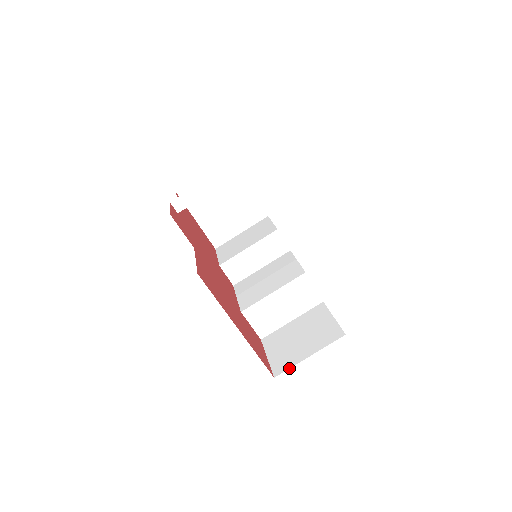
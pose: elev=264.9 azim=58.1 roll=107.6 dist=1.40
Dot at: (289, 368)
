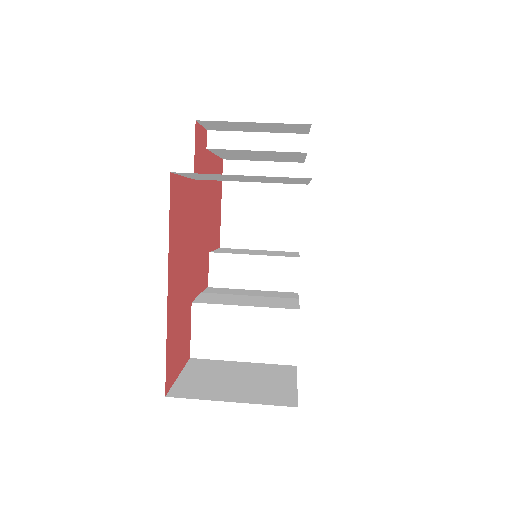
Dot at: (193, 398)
